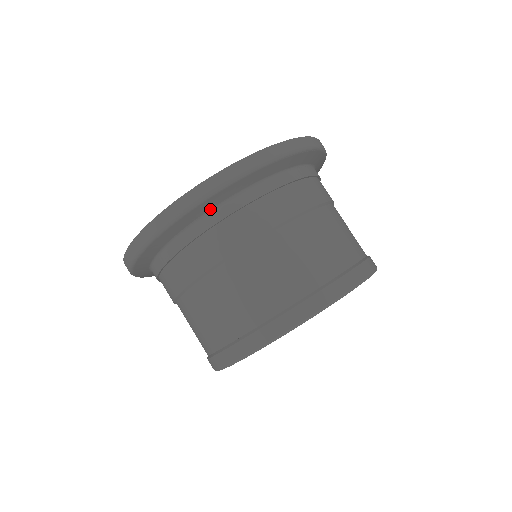
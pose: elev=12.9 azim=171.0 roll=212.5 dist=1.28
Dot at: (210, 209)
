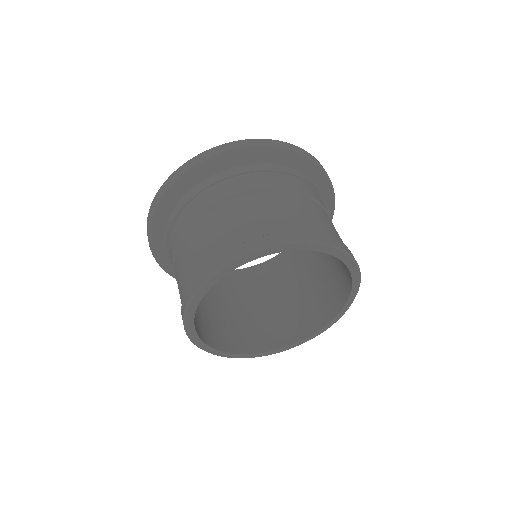
Dot at: (168, 218)
